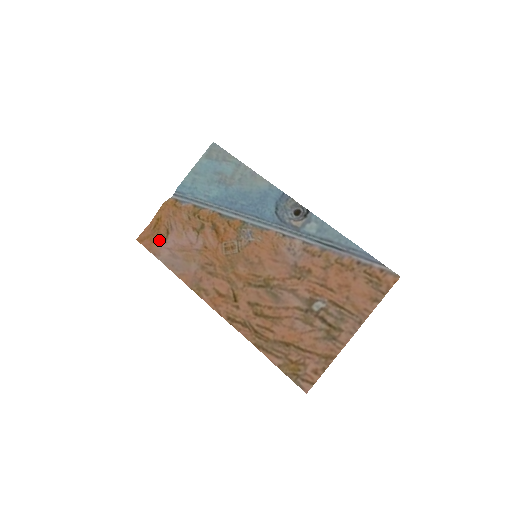
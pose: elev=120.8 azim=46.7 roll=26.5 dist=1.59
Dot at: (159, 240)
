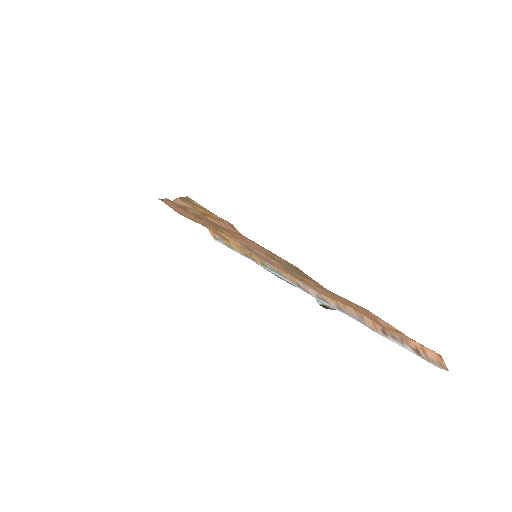
Dot at: occluded
